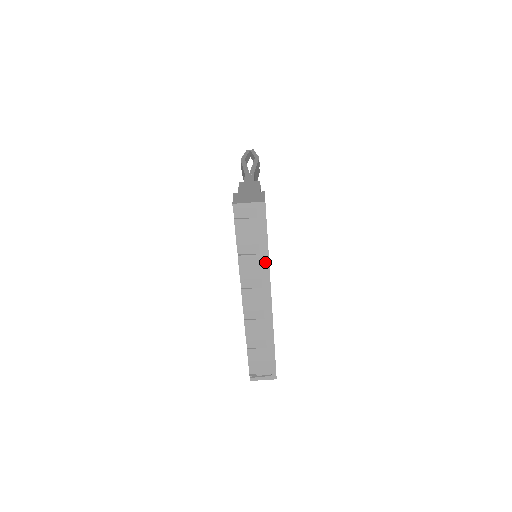
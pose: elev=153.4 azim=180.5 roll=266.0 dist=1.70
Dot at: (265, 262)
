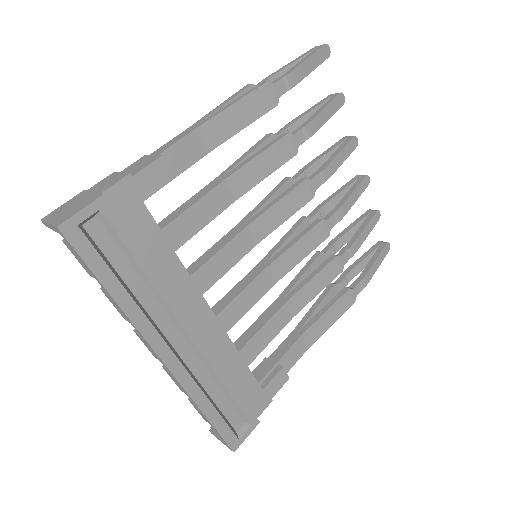
Dot at: (122, 311)
